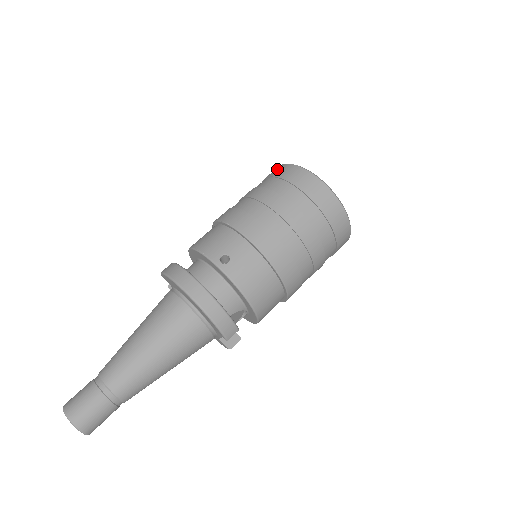
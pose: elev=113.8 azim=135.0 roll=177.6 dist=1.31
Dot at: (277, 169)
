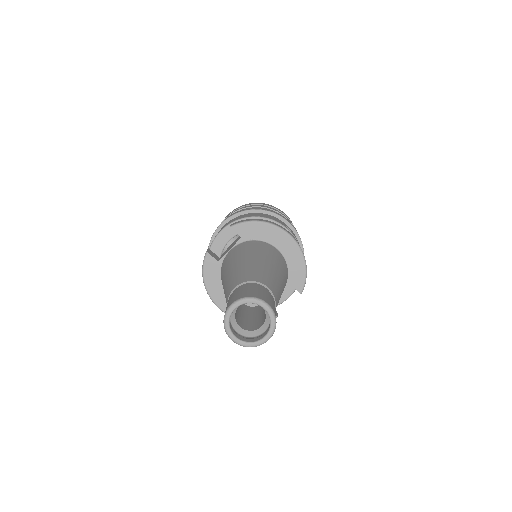
Dot at: (253, 203)
